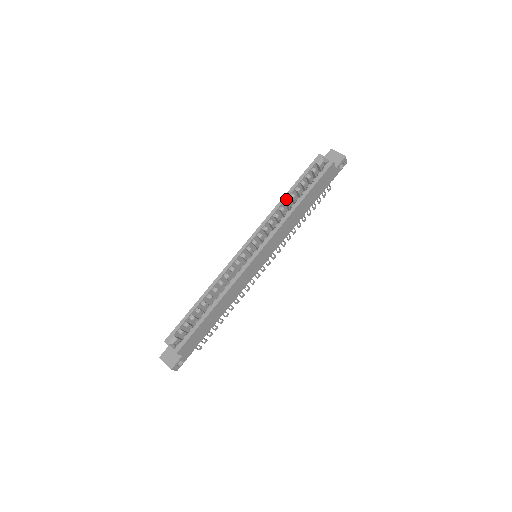
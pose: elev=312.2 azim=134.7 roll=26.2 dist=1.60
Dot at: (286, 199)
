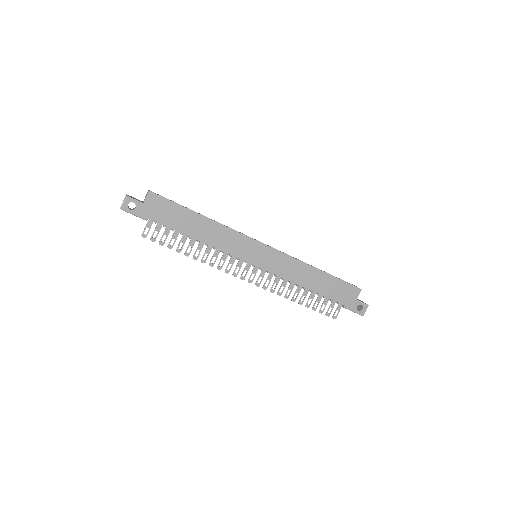
Dot at: occluded
